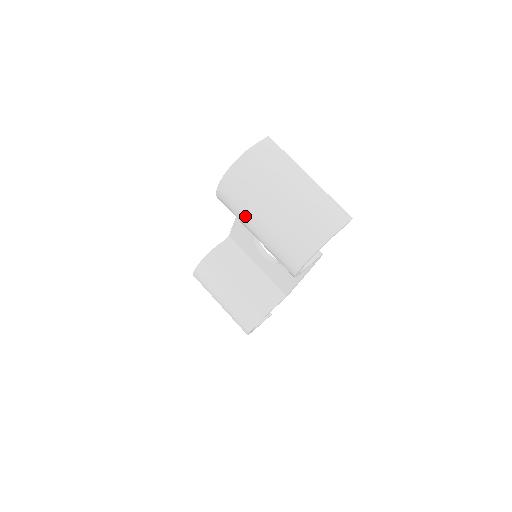
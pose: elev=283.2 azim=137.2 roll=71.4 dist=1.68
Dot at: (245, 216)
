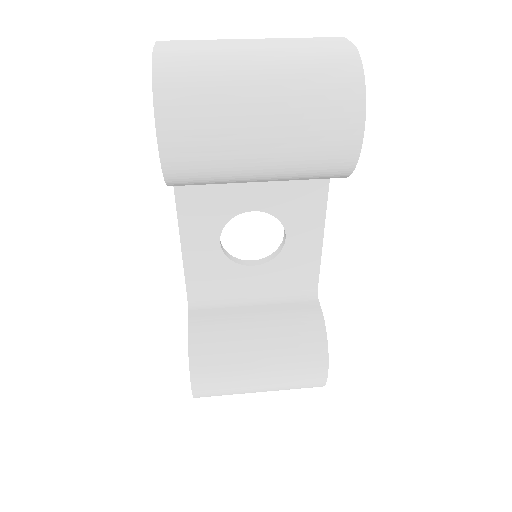
Dot at: (232, 137)
